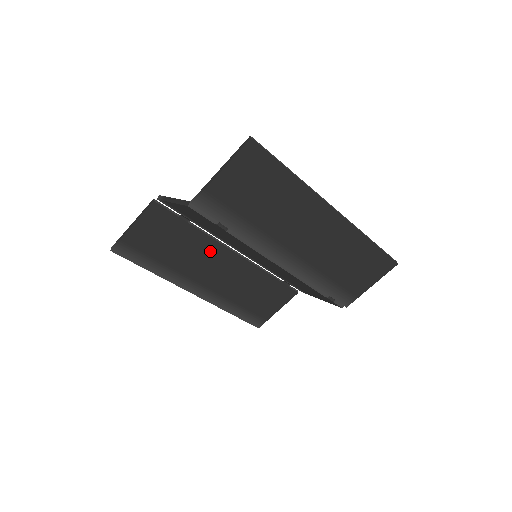
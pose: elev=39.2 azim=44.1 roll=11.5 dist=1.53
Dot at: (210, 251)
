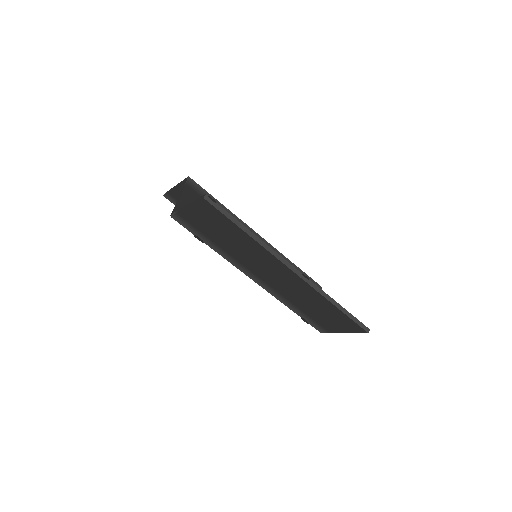
Dot at: occluded
